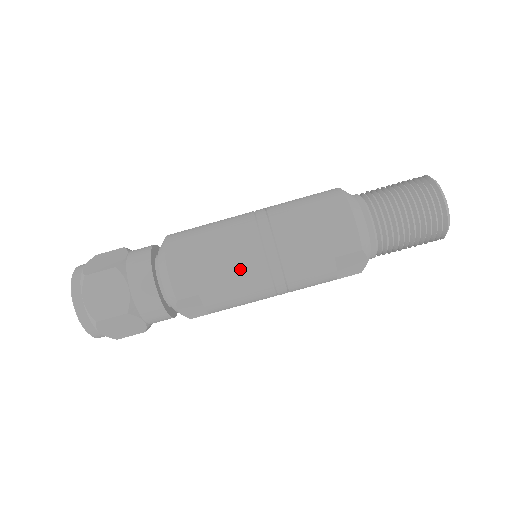
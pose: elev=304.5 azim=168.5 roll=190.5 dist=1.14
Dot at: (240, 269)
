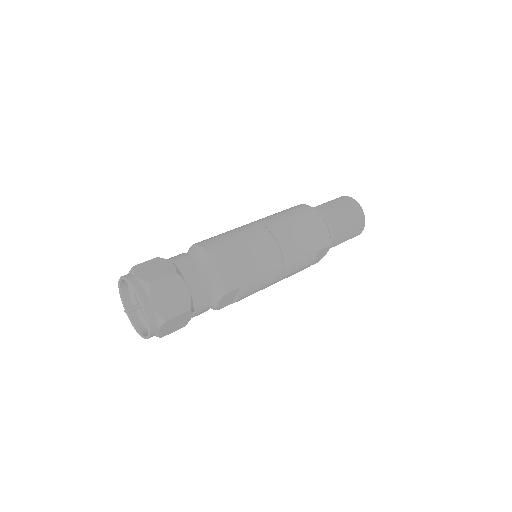
Dot at: (267, 265)
